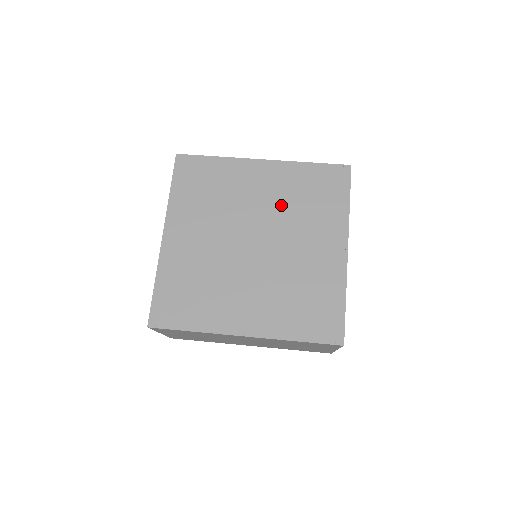
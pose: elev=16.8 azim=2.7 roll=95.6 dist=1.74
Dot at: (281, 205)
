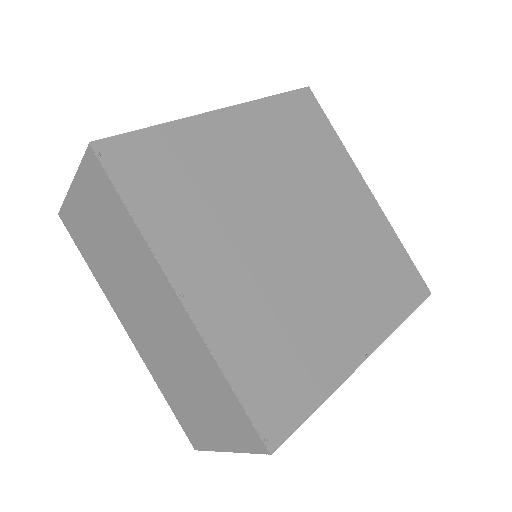
Dot at: (349, 240)
